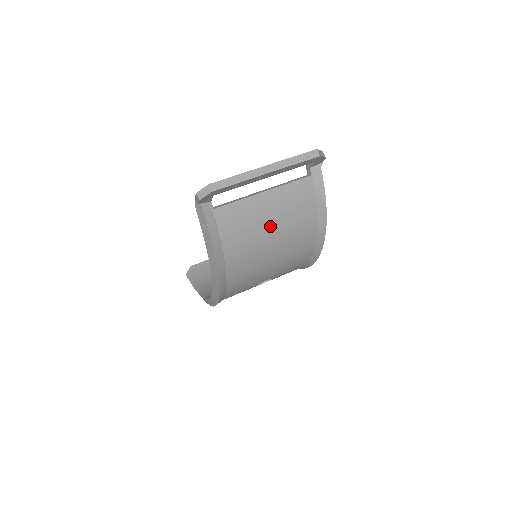
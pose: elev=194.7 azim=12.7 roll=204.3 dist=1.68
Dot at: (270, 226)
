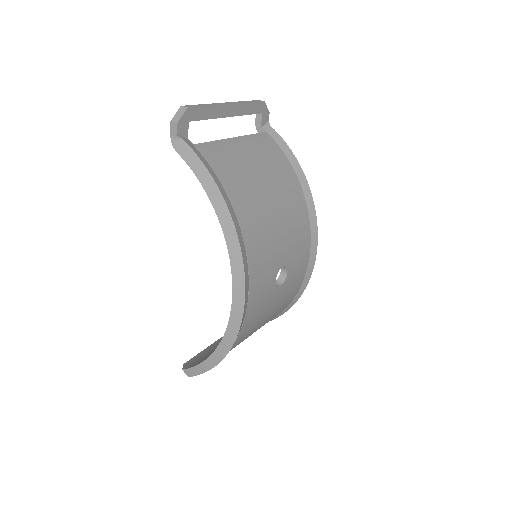
Dot at: (256, 169)
